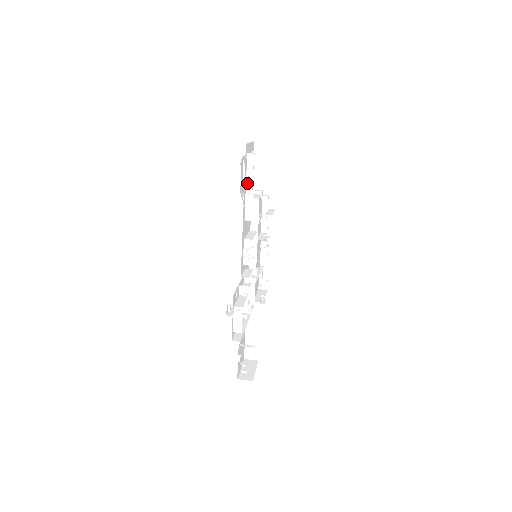
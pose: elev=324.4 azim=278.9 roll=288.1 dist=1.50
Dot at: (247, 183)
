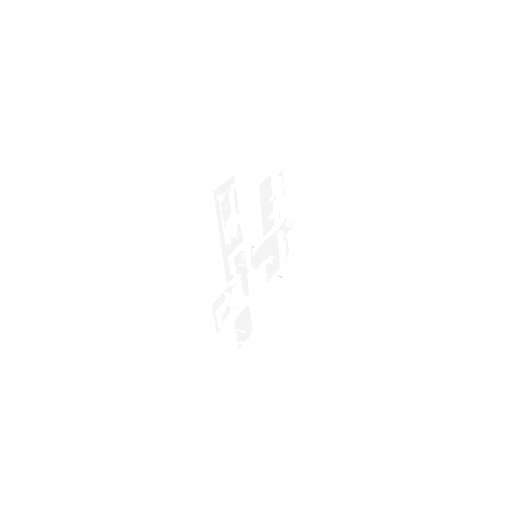
Dot at: (222, 217)
